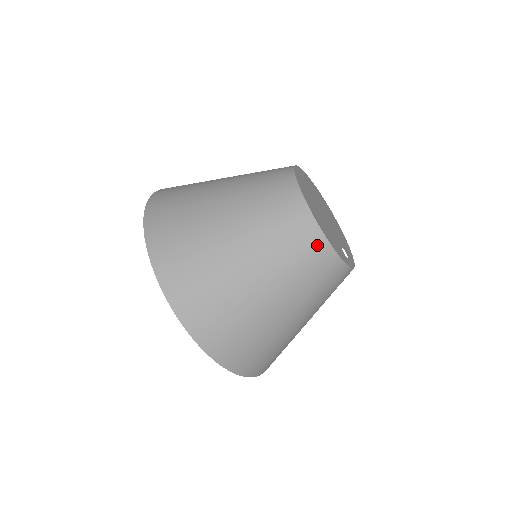
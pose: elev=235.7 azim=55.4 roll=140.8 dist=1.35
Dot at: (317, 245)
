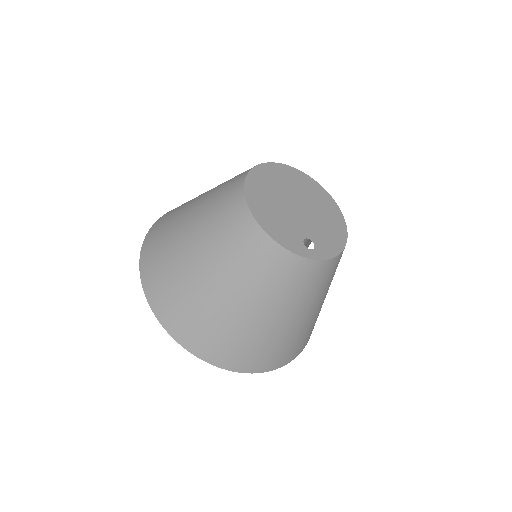
Dot at: (248, 229)
